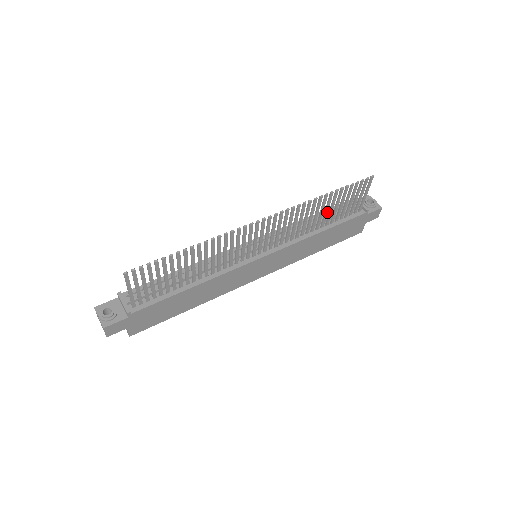
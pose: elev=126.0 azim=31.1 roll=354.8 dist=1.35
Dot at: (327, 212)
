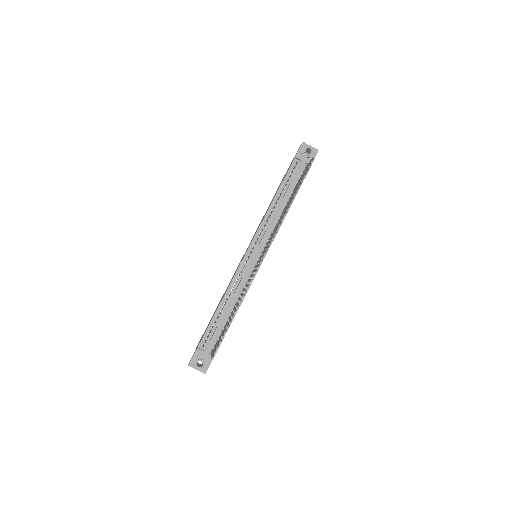
Dot at: occluded
